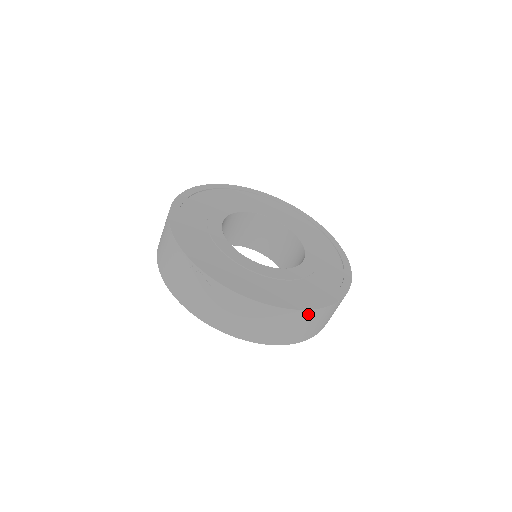
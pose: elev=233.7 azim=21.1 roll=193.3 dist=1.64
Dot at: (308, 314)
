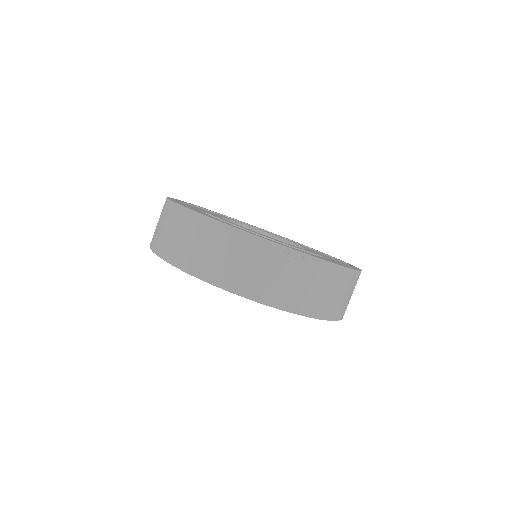
Dot at: occluded
